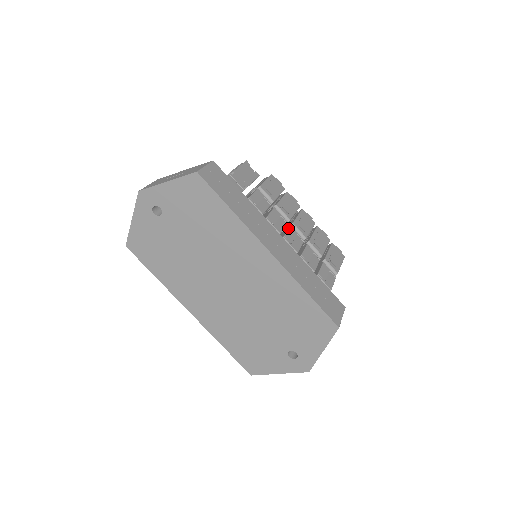
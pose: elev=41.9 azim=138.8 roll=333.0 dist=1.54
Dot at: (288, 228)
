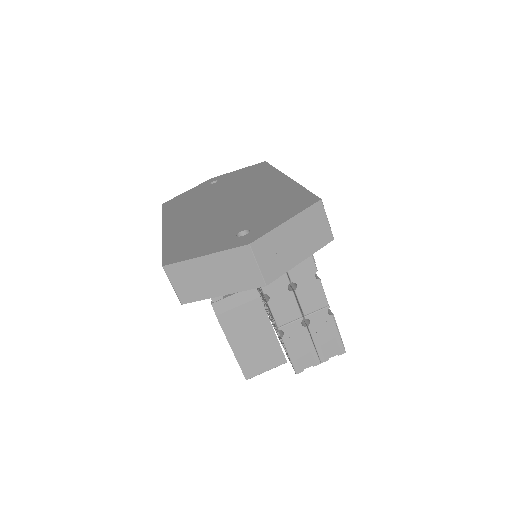
Dot at: occluded
